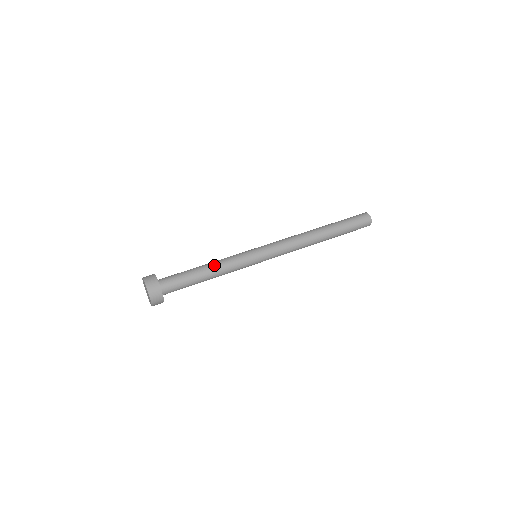
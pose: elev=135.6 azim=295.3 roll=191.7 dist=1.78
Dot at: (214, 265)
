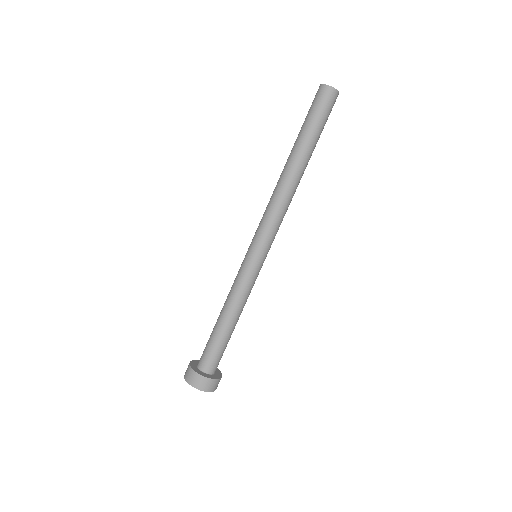
Dot at: (236, 312)
